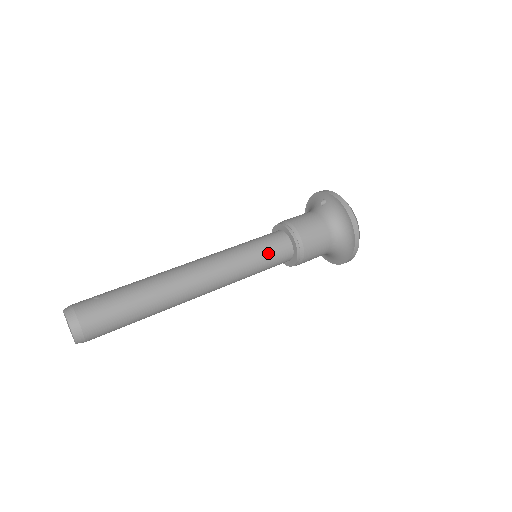
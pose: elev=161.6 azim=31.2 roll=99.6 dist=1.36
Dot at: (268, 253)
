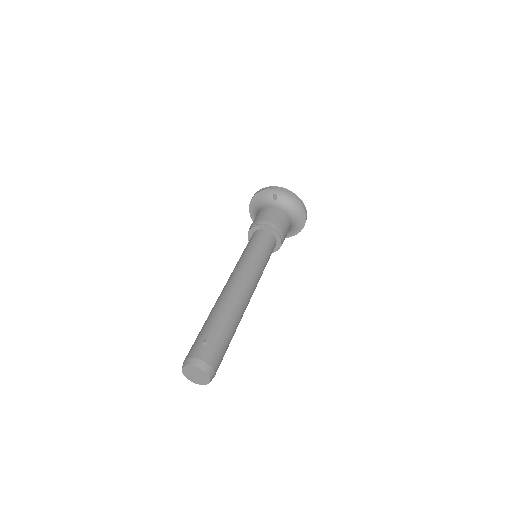
Dot at: (269, 251)
